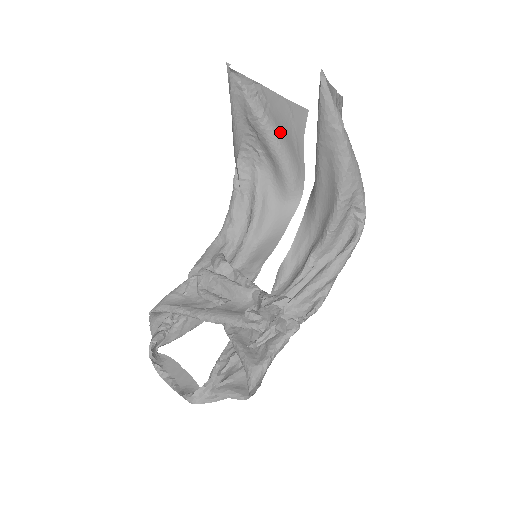
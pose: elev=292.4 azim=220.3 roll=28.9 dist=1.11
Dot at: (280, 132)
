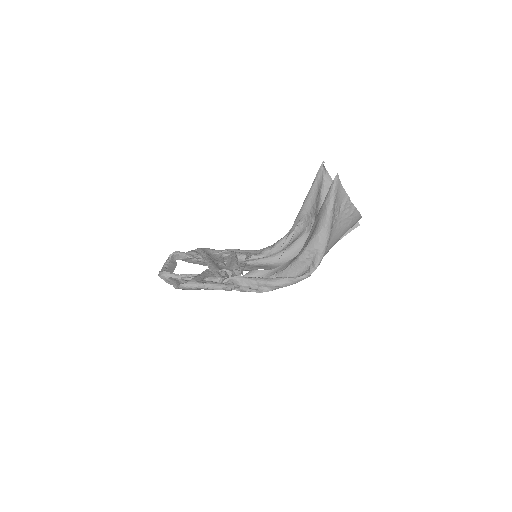
Dot at: occluded
